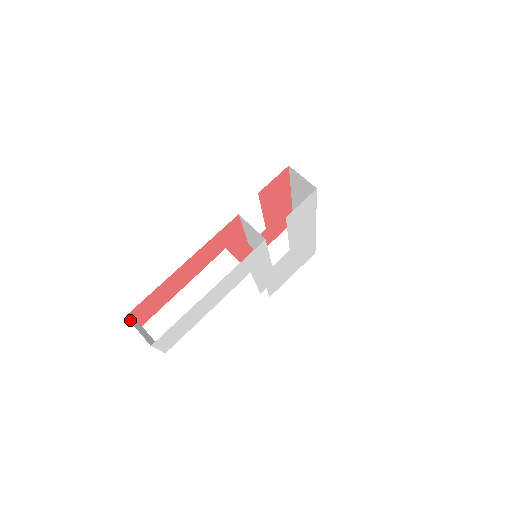
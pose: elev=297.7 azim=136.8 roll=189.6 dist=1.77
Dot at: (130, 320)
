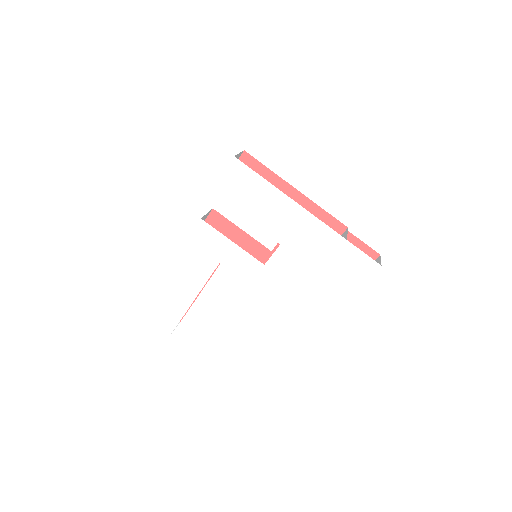
Dot at: occluded
